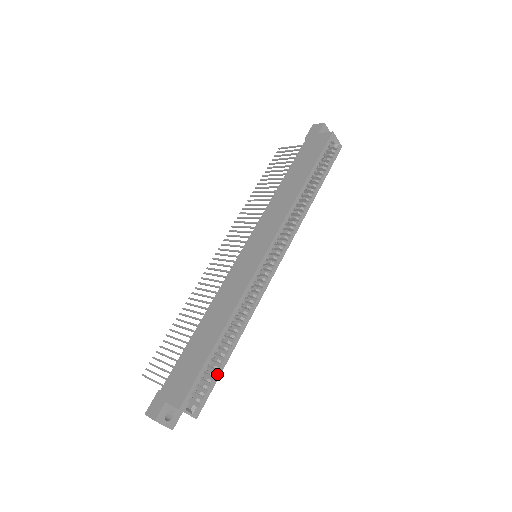
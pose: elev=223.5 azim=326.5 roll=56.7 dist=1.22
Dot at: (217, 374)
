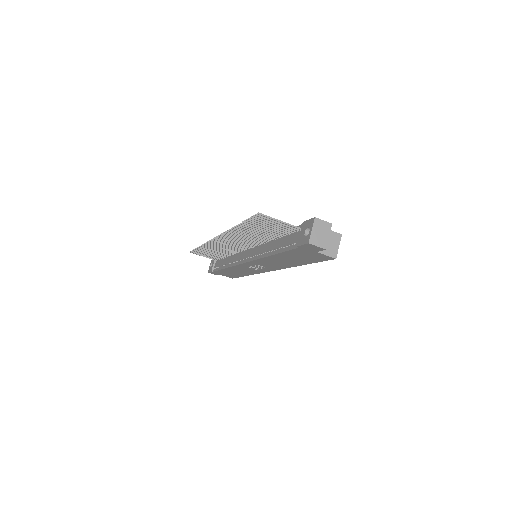
Dot at: occluded
